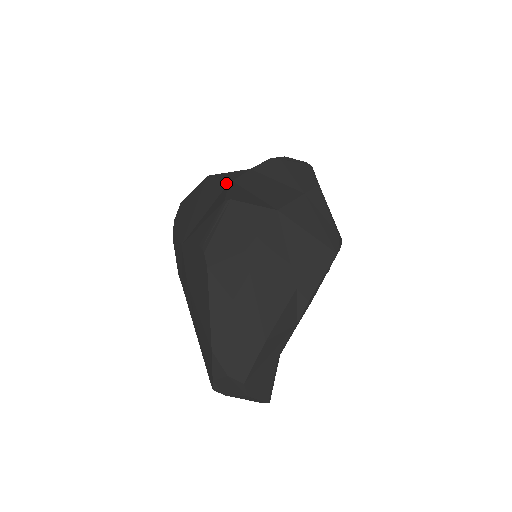
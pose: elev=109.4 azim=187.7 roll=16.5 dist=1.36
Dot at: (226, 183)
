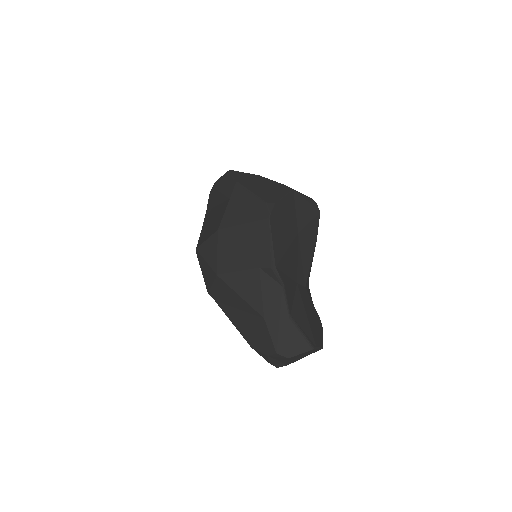
Dot at: occluded
